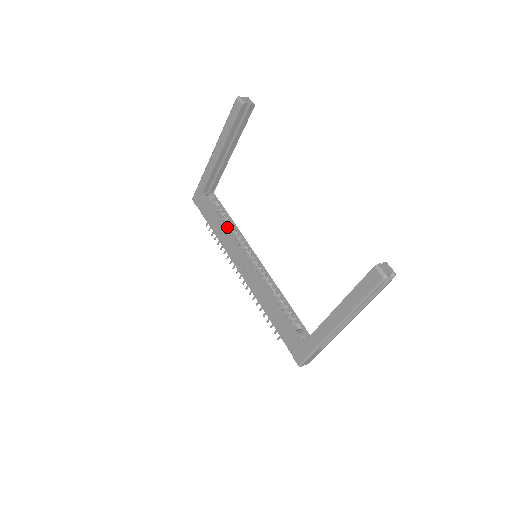
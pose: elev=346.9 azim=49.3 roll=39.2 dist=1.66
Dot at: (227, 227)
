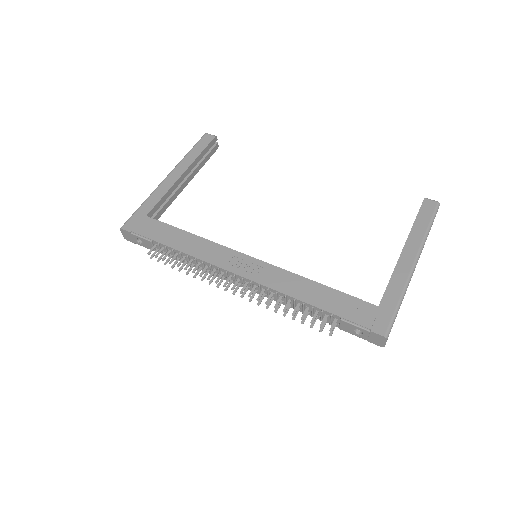
Dot at: (199, 238)
